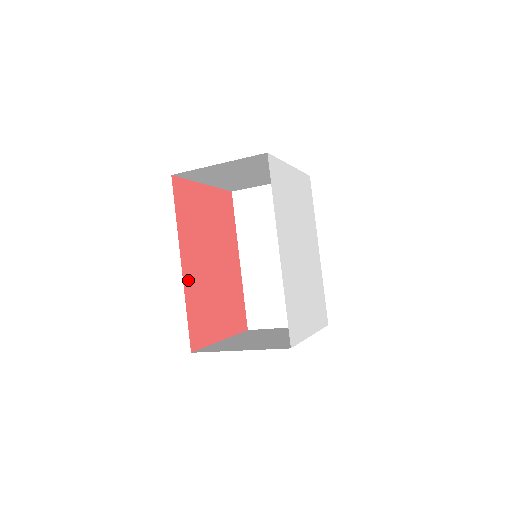
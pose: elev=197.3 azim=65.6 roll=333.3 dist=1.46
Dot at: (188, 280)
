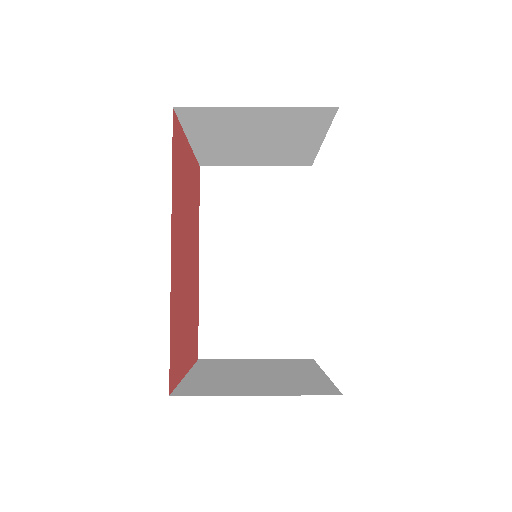
Dot at: (173, 277)
